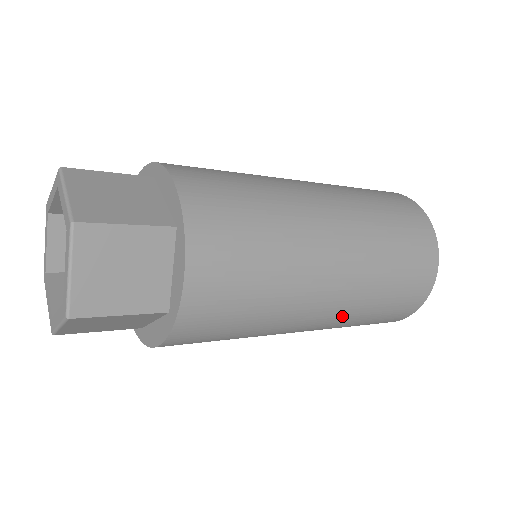
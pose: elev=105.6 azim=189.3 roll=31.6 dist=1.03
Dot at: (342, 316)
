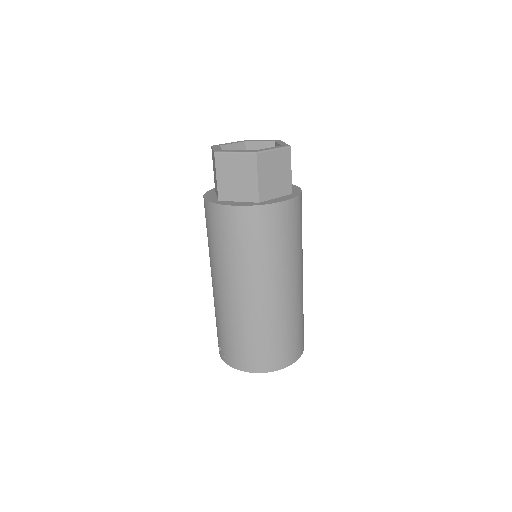
Dot at: (261, 313)
